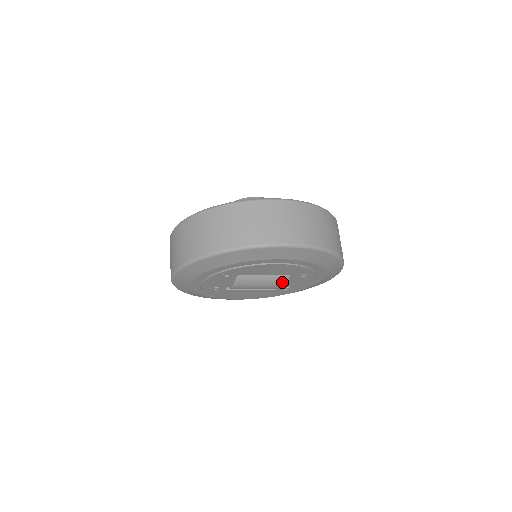
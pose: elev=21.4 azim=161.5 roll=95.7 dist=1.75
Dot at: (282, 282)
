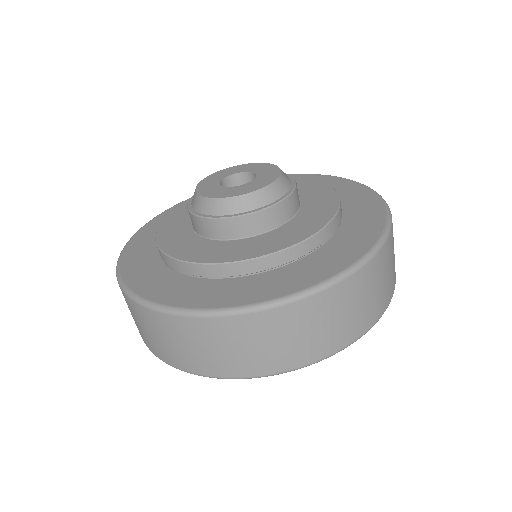
Dot at: occluded
